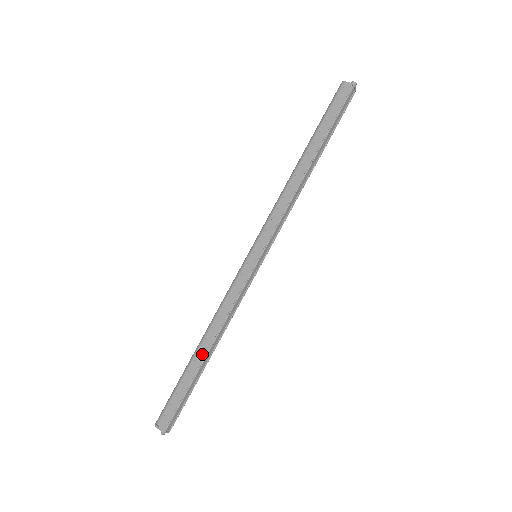
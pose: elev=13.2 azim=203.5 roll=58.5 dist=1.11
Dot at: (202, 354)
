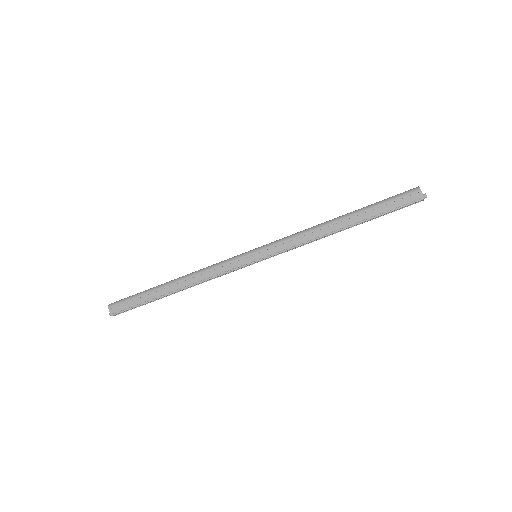
Dot at: (171, 289)
